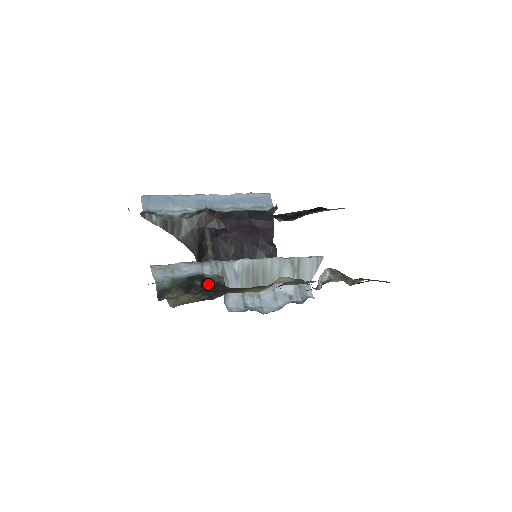
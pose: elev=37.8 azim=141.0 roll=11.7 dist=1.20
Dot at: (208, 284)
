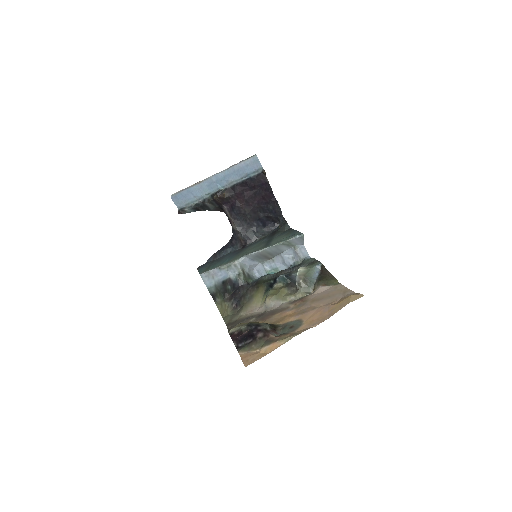
Dot at: (234, 287)
